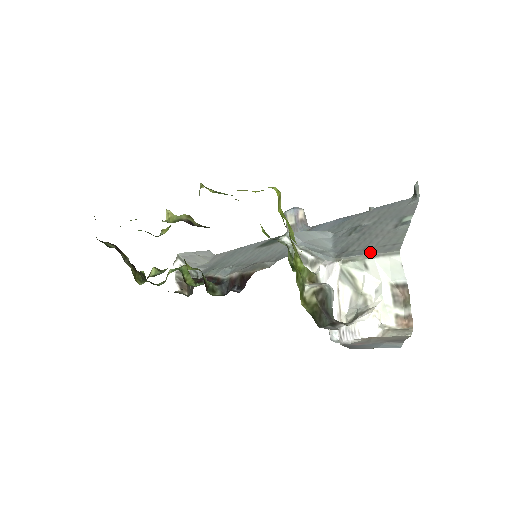
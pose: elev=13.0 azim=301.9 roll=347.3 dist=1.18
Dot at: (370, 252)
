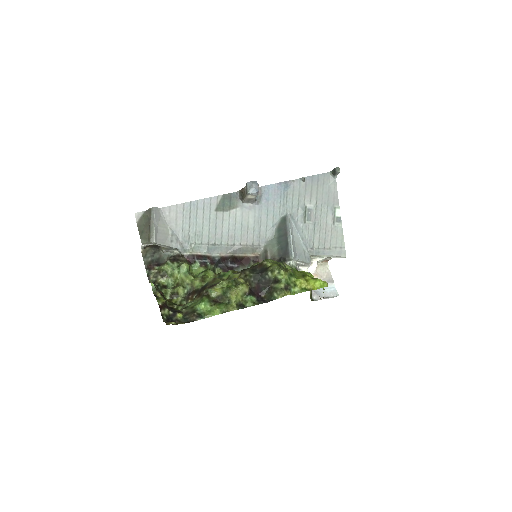
Dot at: (330, 253)
